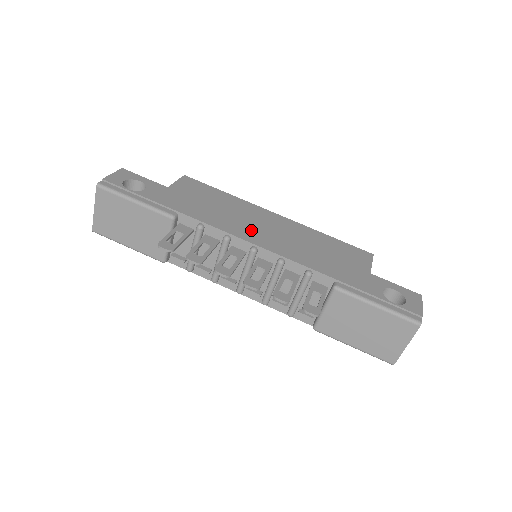
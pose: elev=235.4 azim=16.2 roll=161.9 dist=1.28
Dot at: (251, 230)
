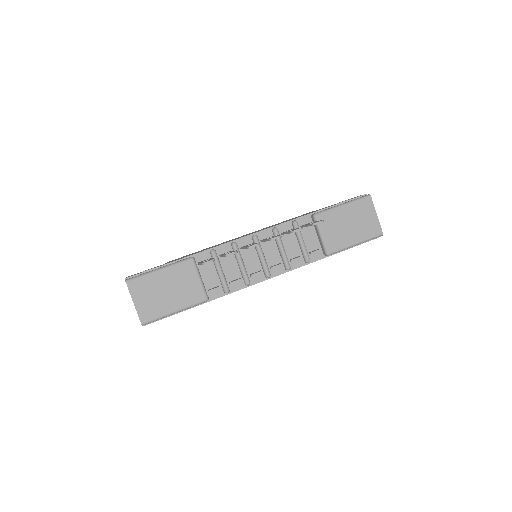
Dot at: occluded
